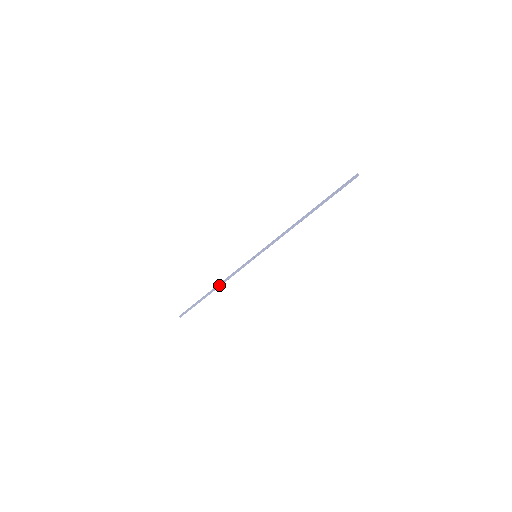
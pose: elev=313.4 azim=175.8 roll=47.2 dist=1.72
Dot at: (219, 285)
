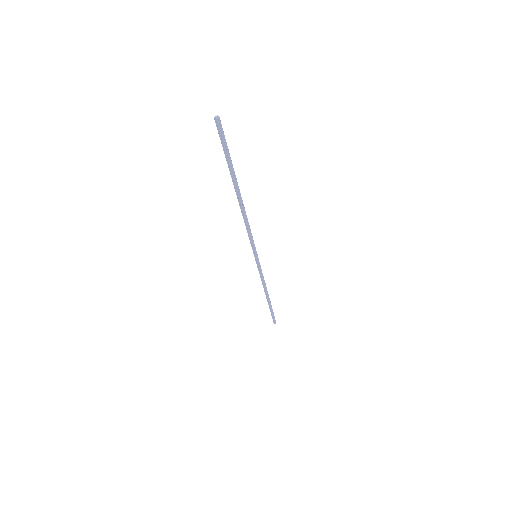
Dot at: (265, 291)
